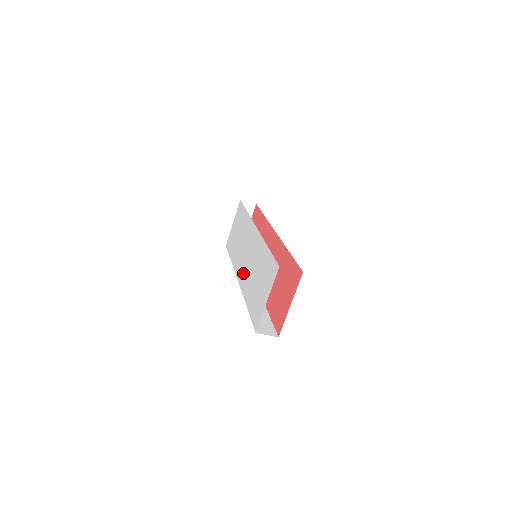
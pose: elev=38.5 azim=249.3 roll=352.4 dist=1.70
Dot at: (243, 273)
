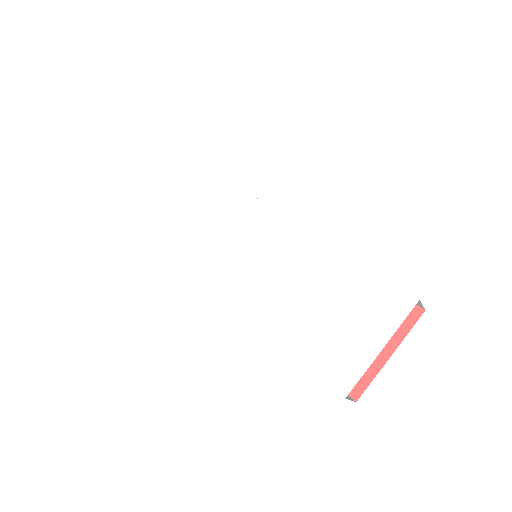
Dot at: (244, 281)
